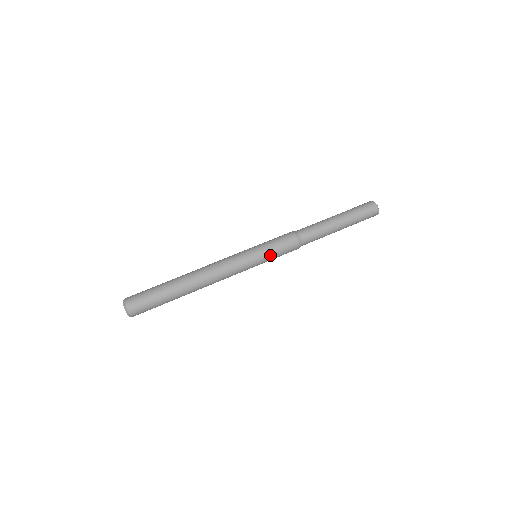
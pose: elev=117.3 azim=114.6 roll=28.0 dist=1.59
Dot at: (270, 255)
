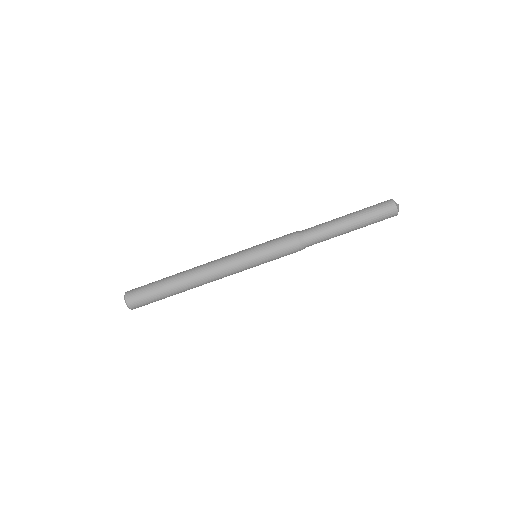
Dot at: occluded
